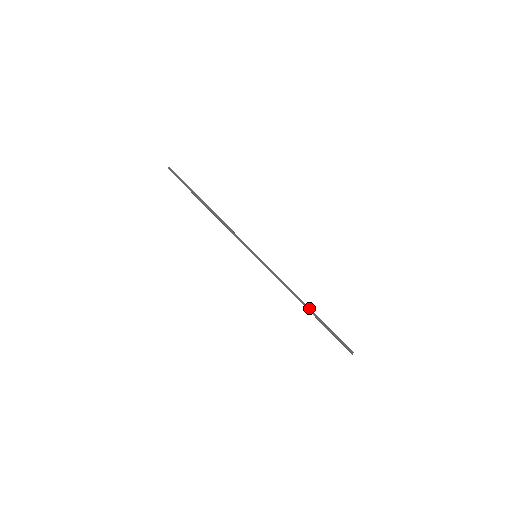
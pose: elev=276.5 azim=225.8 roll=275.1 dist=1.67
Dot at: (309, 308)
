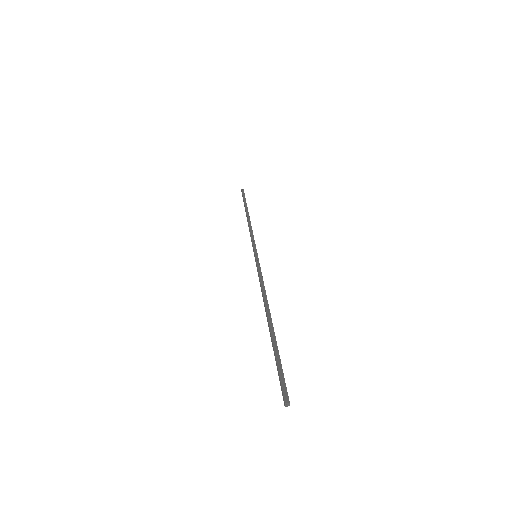
Dot at: (271, 318)
